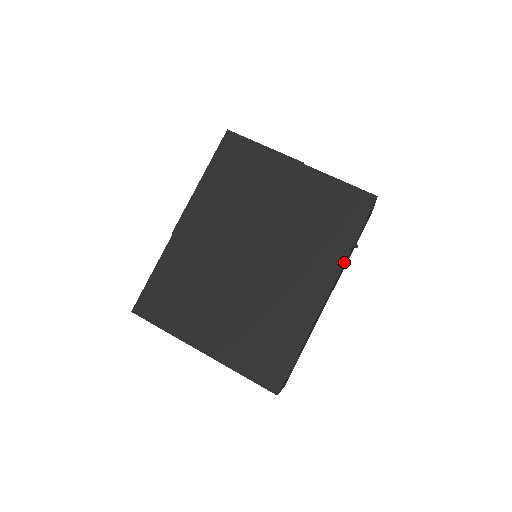
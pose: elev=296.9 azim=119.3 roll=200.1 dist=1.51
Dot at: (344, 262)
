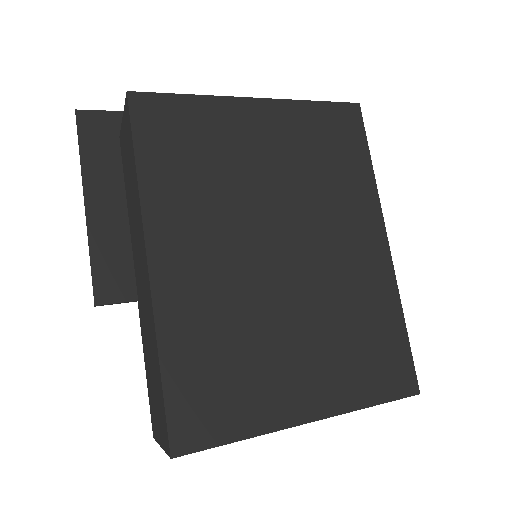
Dot at: (375, 196)
